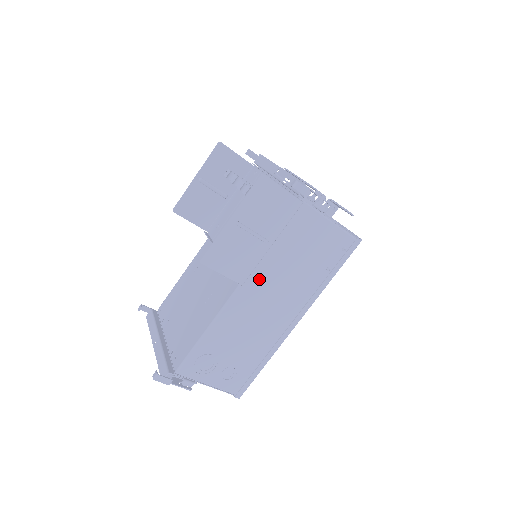
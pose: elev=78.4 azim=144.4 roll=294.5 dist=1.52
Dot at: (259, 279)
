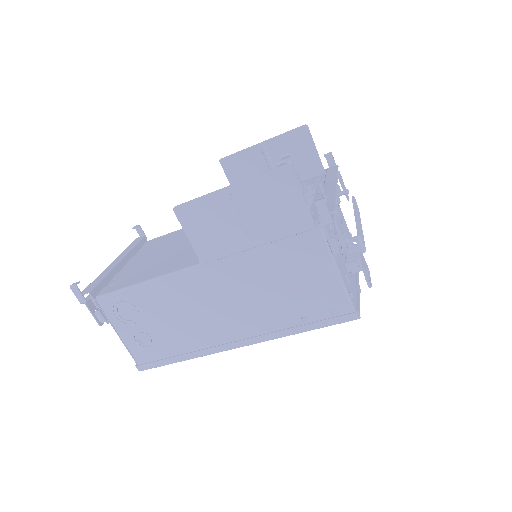
Dot at: (225, 272)
